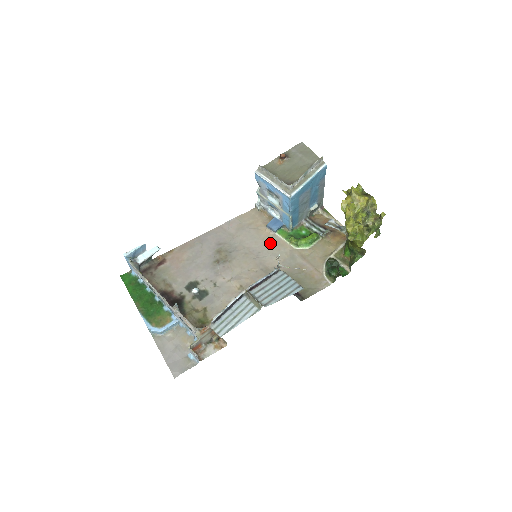
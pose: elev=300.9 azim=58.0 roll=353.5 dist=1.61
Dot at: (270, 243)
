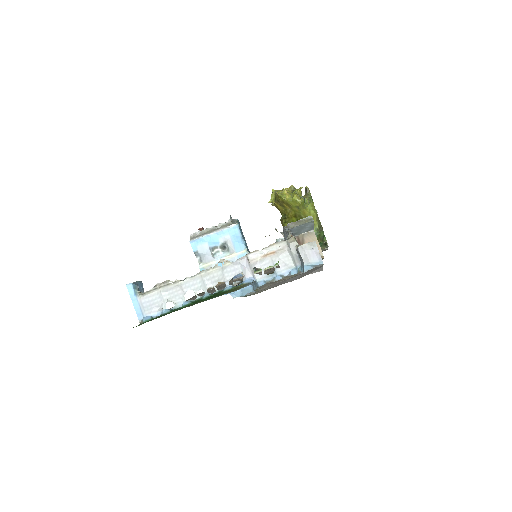
Dot at: occluded
